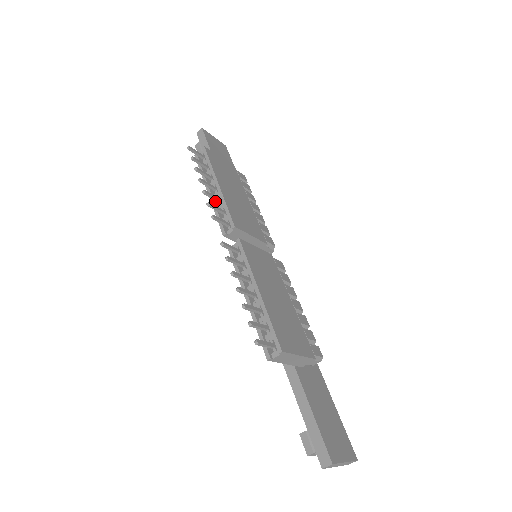
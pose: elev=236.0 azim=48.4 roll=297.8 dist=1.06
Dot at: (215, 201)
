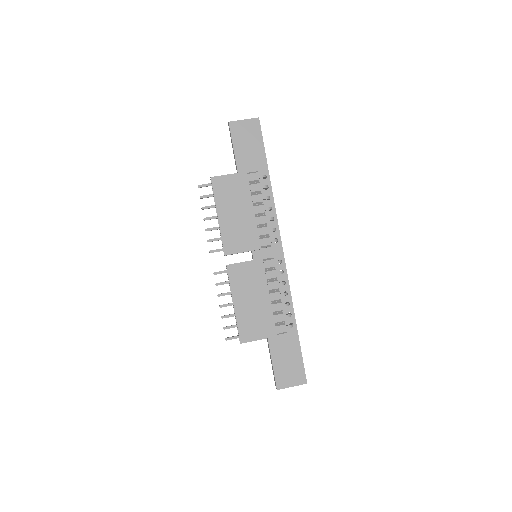
Dot at: occluded
